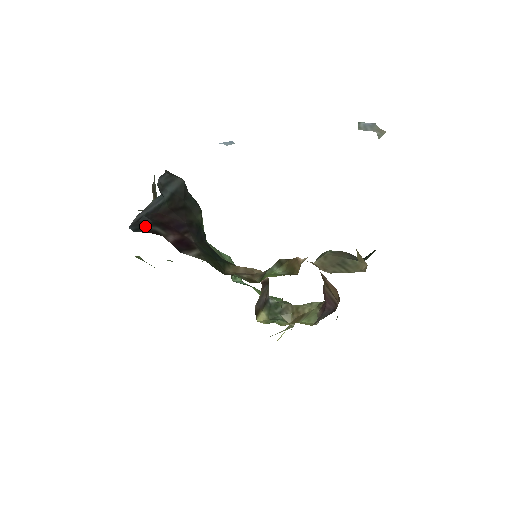
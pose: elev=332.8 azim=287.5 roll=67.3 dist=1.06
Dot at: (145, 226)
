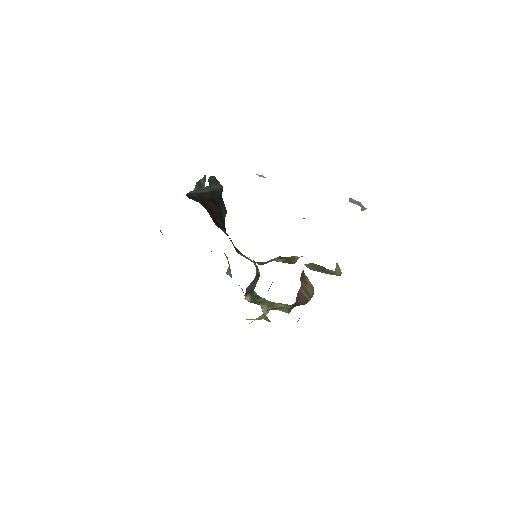
Dot at: (196, 199)
